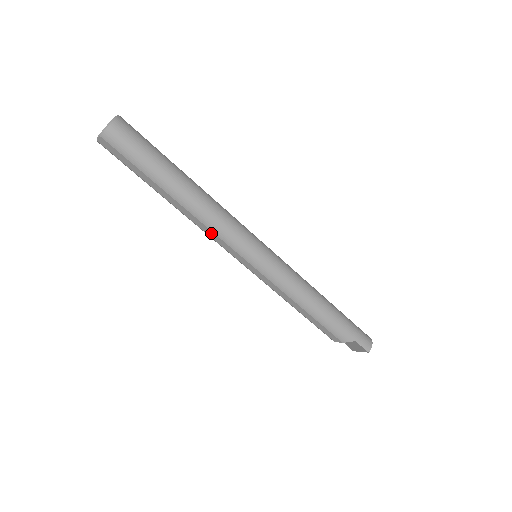
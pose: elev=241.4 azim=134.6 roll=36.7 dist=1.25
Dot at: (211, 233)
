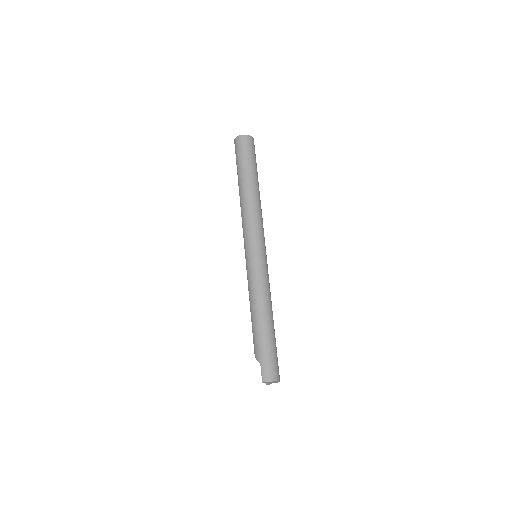
Dot at: (242, 221)
